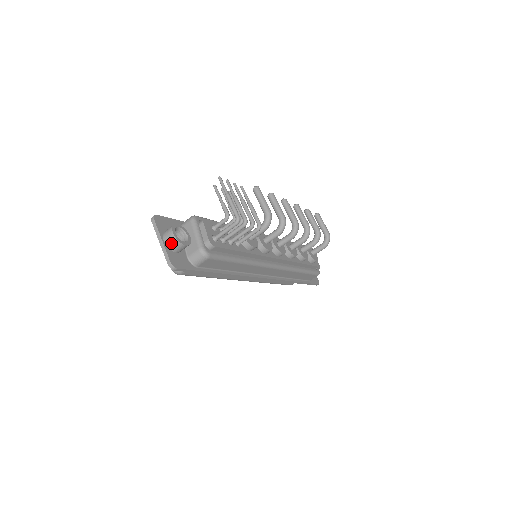
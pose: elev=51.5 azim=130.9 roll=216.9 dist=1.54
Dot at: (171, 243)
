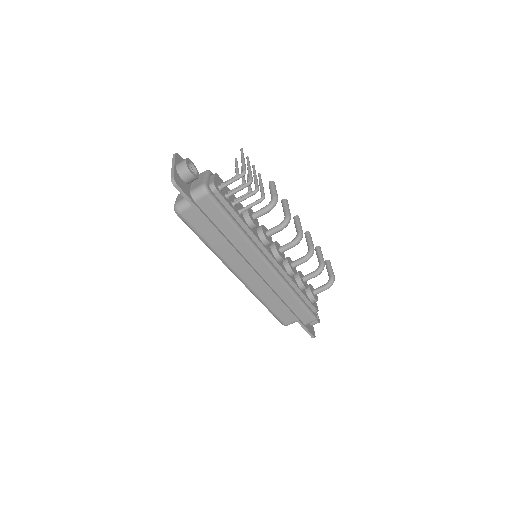
Dot at: (181, 168)
